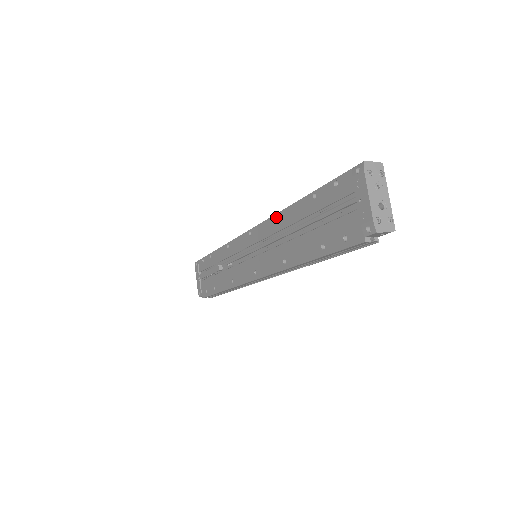
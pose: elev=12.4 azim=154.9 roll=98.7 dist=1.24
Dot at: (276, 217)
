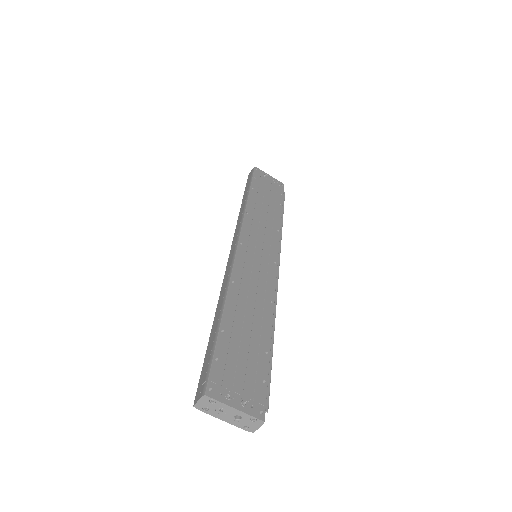
Dot at: occluded
